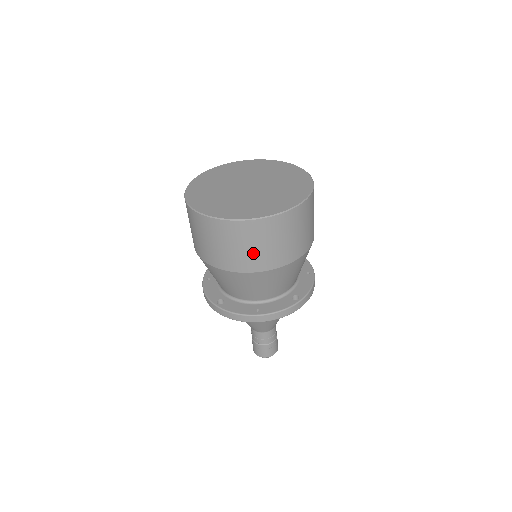
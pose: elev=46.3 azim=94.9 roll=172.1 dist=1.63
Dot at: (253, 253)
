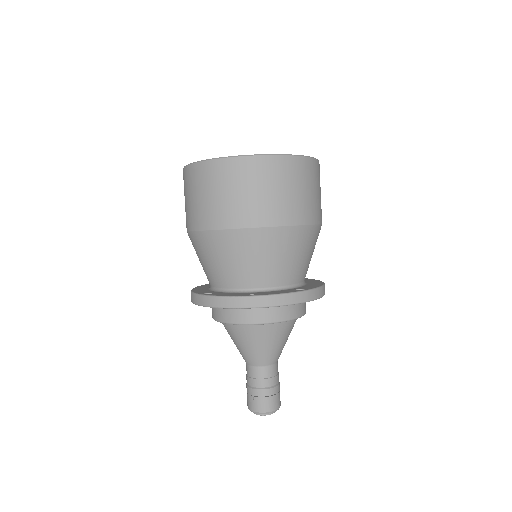
Dot at: (249, 200)
